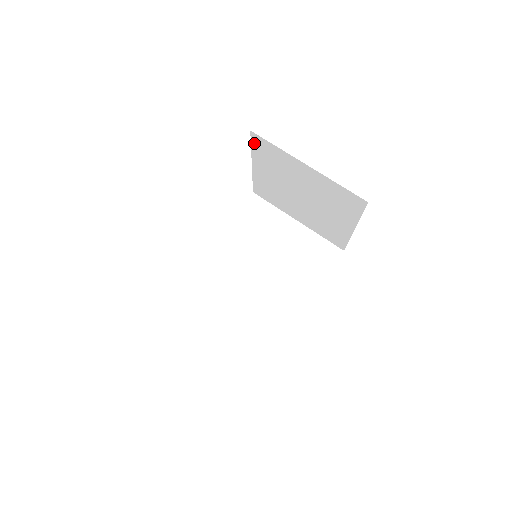
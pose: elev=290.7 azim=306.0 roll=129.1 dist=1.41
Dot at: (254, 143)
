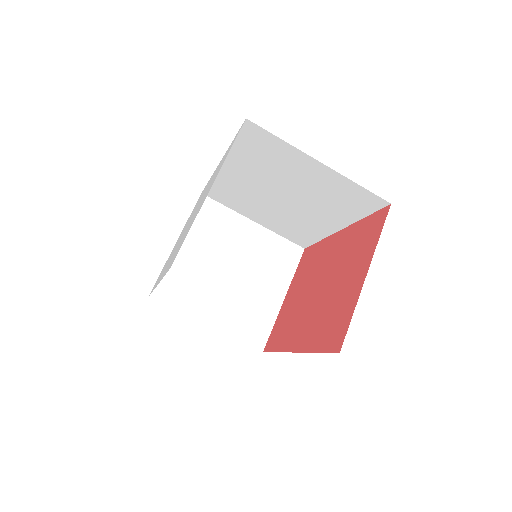
Dot at: occluded
